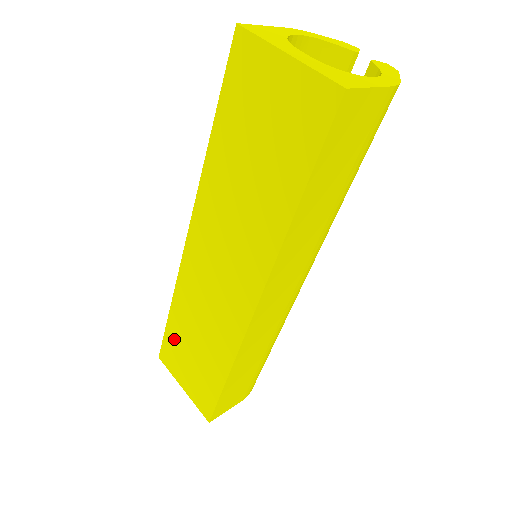
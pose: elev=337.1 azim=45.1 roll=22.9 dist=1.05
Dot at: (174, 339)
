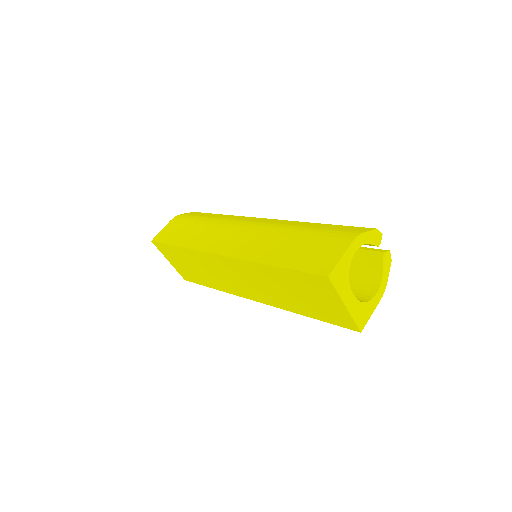
Dot at: (174, 252)
